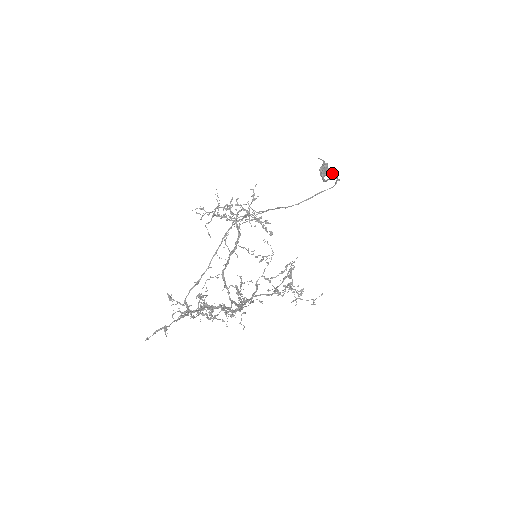
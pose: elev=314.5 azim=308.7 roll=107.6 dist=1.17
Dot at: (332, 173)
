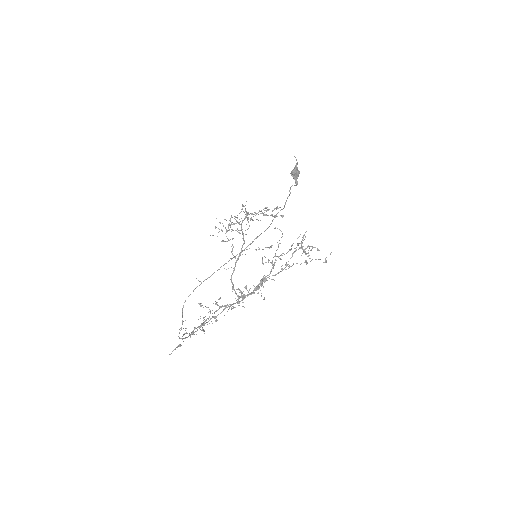
Dot at: occluded
